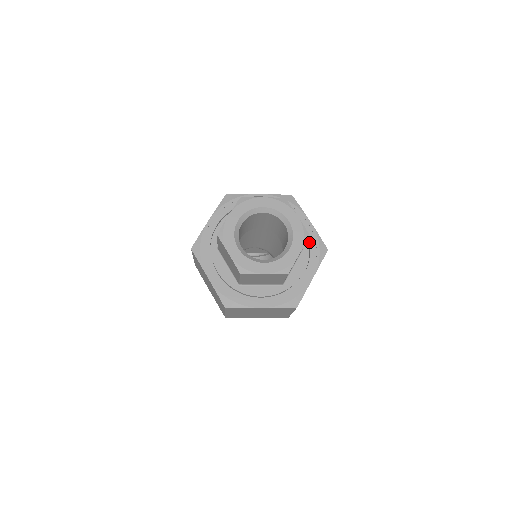
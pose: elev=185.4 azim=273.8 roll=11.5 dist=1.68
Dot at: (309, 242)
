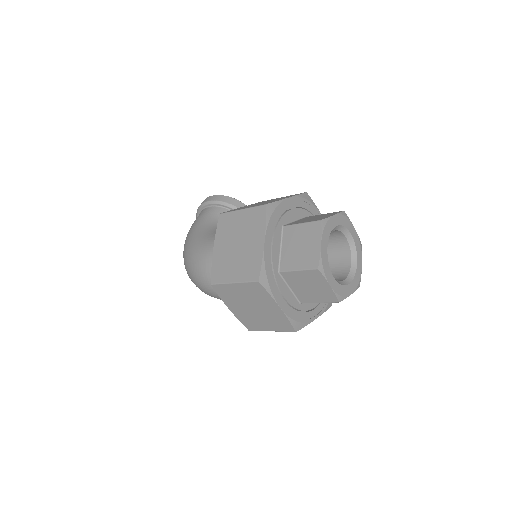
Dot at: occluded
